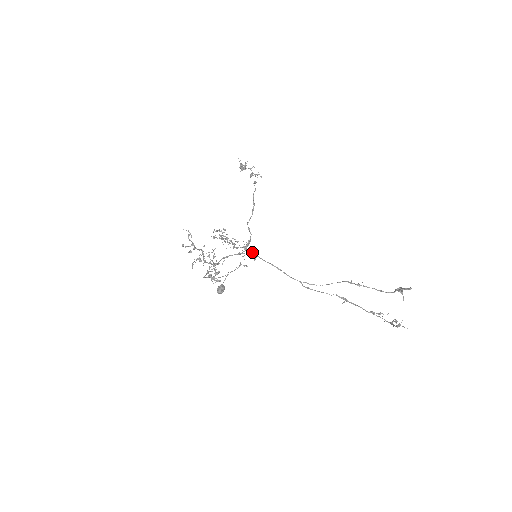
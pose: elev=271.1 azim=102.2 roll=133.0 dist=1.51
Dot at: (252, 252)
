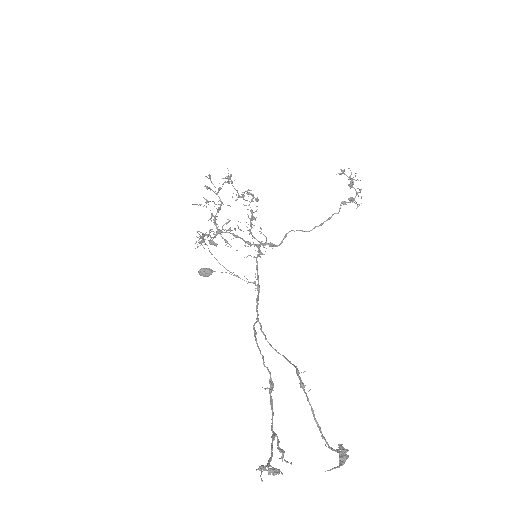
Dot at: (259, 251)
